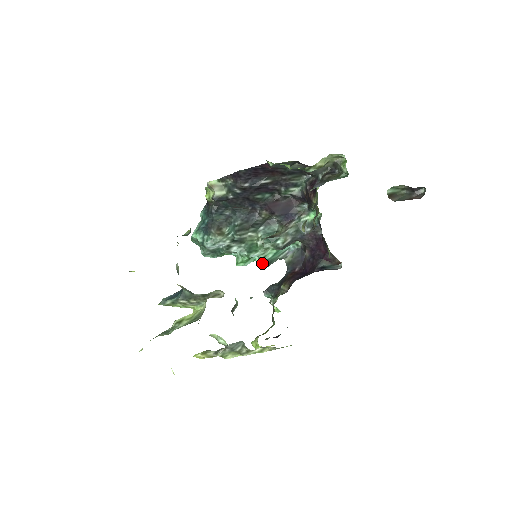
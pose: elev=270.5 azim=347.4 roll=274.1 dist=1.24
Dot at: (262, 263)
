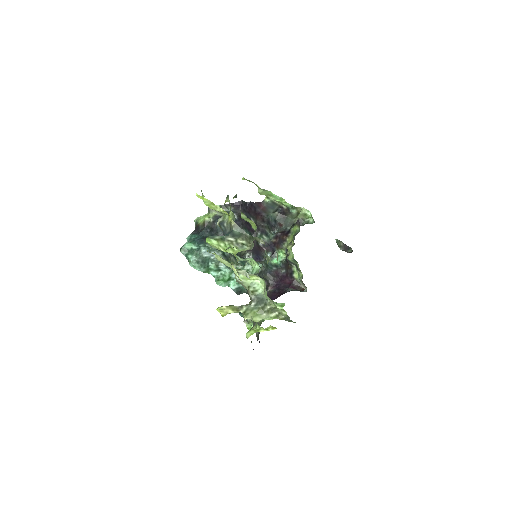
Dot at: (235, 289)
